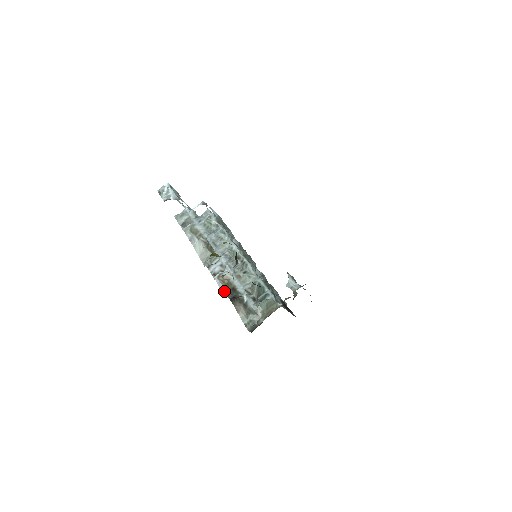
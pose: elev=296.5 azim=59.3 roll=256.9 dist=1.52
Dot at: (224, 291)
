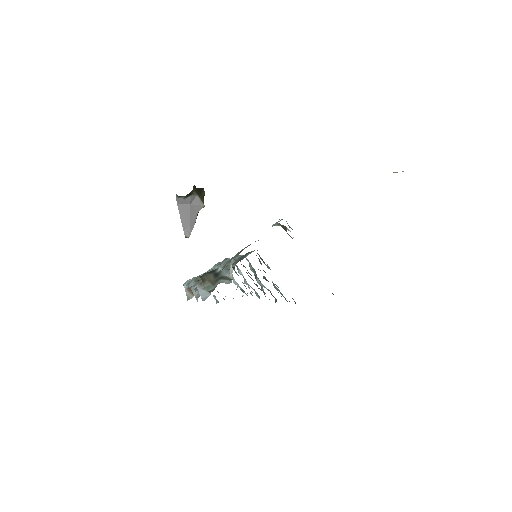
Dot at: (198, 280)
